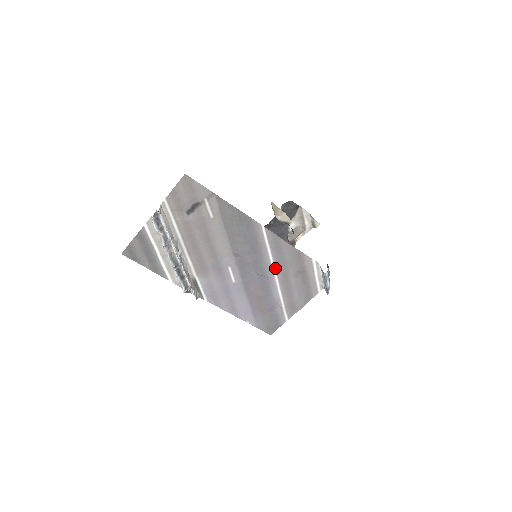
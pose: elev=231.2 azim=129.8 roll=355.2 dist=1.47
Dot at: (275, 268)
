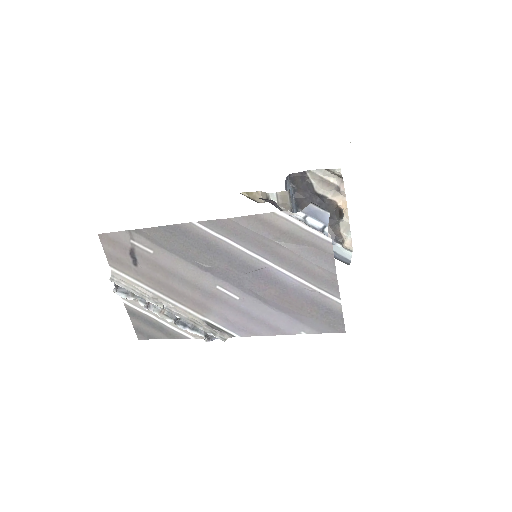
Dot at: (255, 253)
